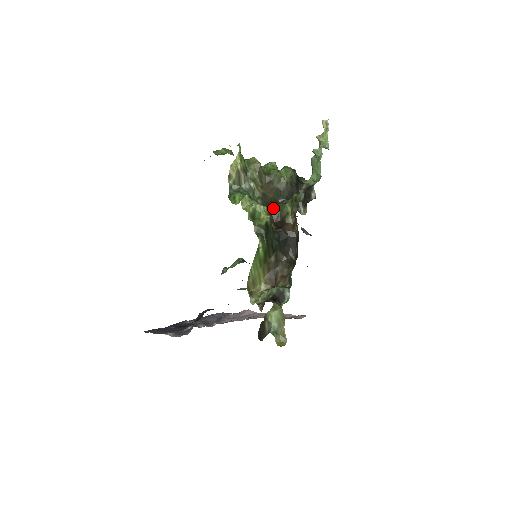
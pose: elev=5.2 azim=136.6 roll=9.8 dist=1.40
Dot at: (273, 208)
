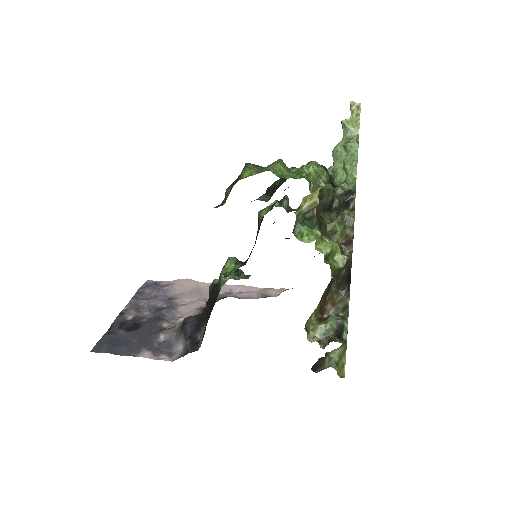
Dot at: (321, 228)
